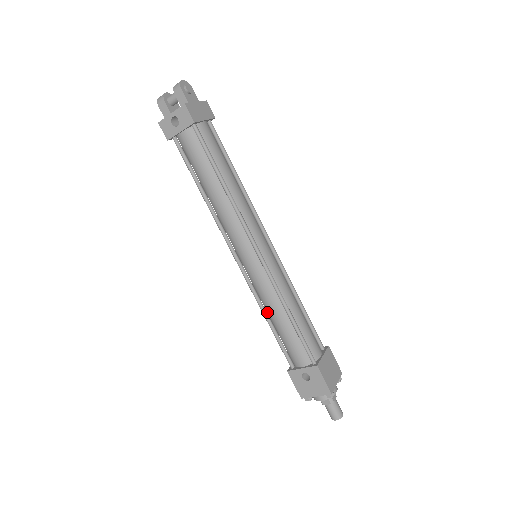
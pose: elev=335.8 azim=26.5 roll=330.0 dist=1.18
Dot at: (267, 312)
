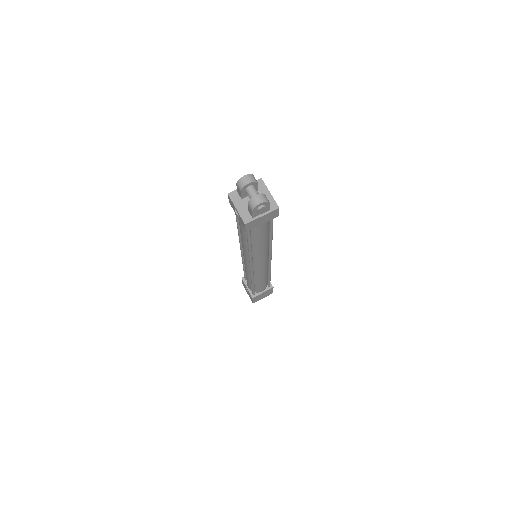
Dot at: occluded
